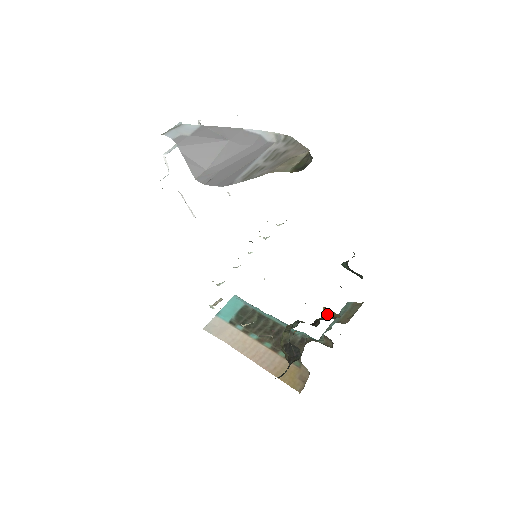
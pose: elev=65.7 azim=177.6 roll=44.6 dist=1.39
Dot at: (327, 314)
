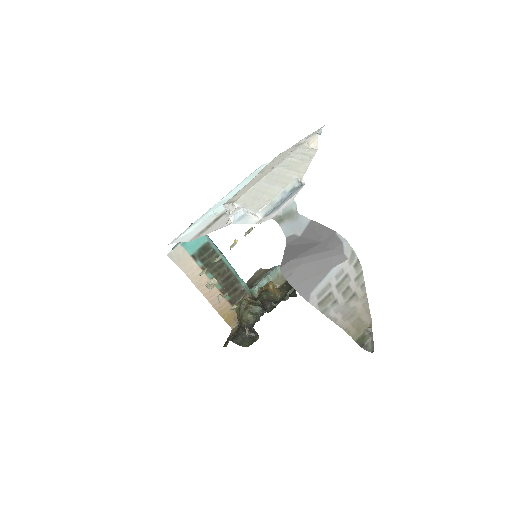
Dot at: (272, 291)
